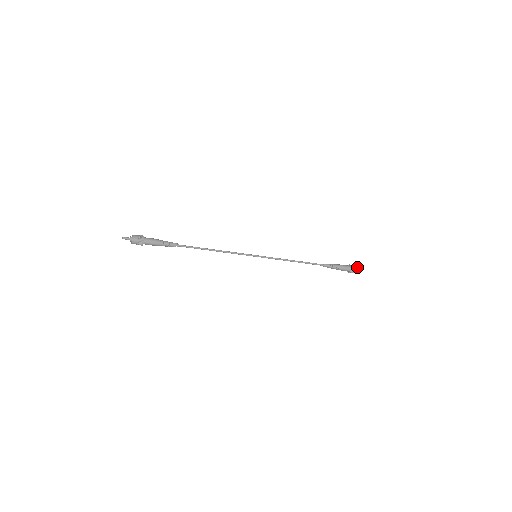
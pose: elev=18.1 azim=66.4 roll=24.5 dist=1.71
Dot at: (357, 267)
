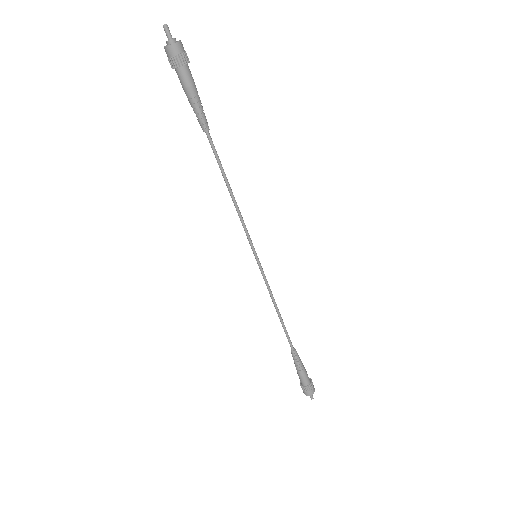
Dot at: occluded
